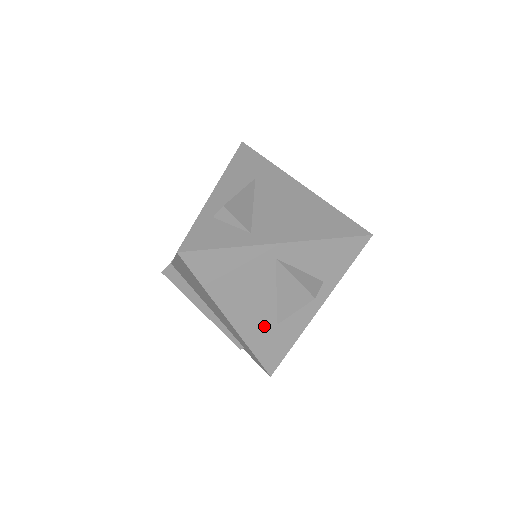
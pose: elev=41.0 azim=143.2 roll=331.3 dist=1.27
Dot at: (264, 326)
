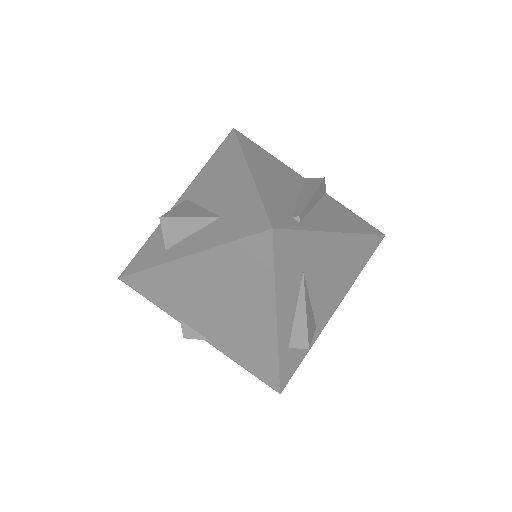
Dot at: occluded
